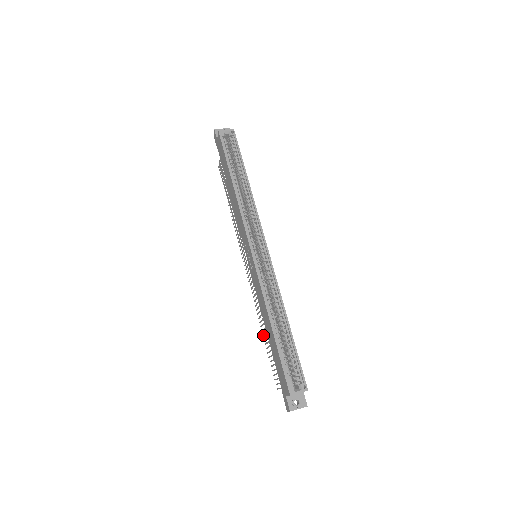
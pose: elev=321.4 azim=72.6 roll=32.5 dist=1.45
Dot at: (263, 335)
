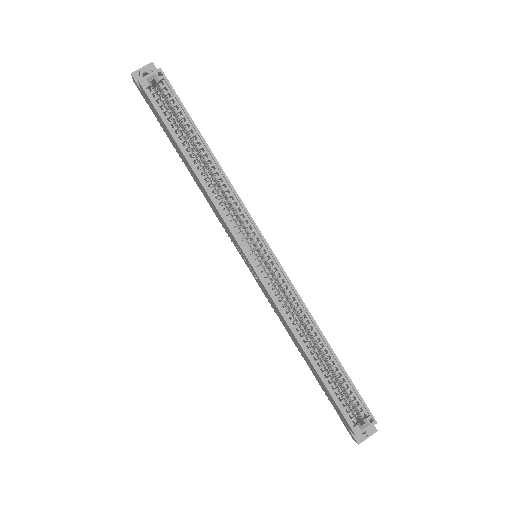
Dot at: occluded
